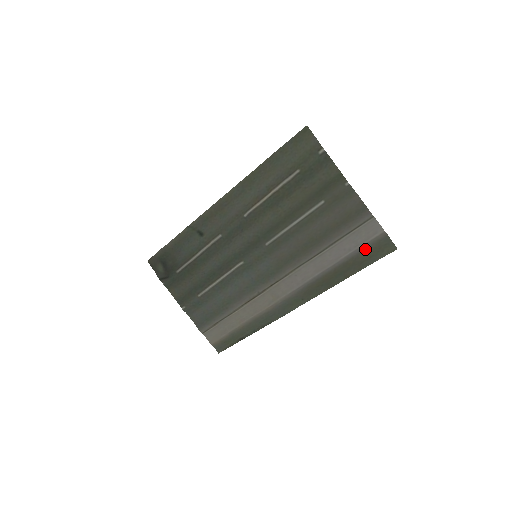
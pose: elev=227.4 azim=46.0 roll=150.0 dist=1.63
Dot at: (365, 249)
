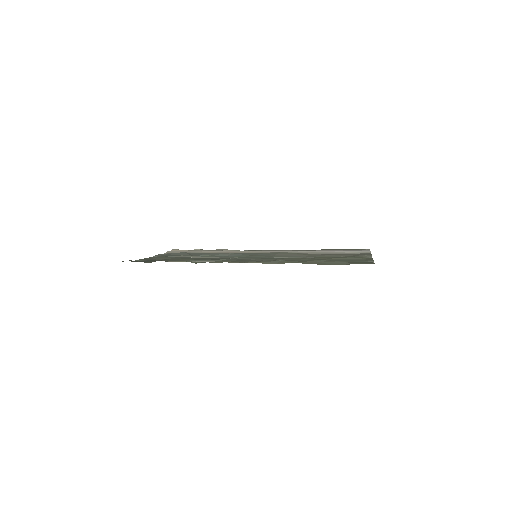
Dot at: occluded
